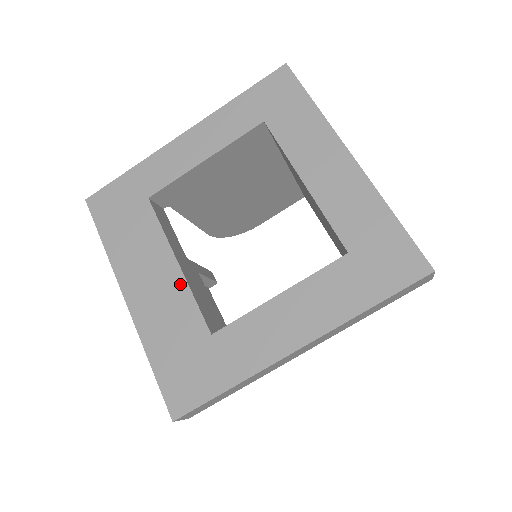
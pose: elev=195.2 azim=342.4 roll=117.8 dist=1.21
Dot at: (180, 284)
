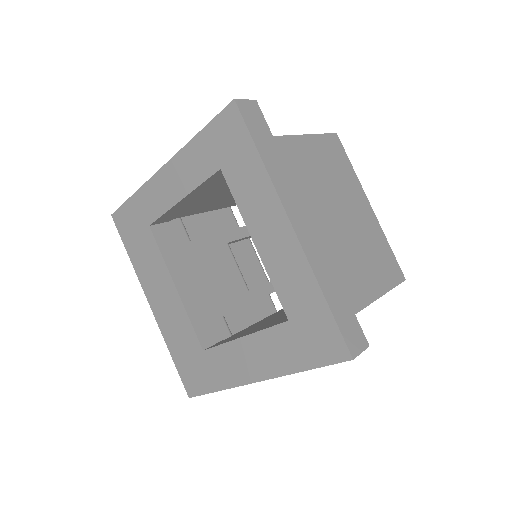
Dot at: (180, 306)
